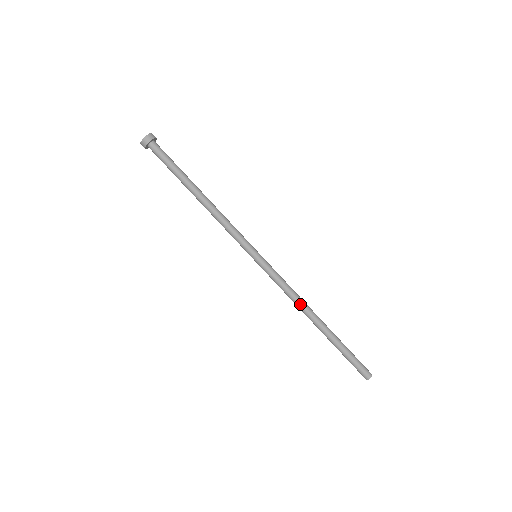
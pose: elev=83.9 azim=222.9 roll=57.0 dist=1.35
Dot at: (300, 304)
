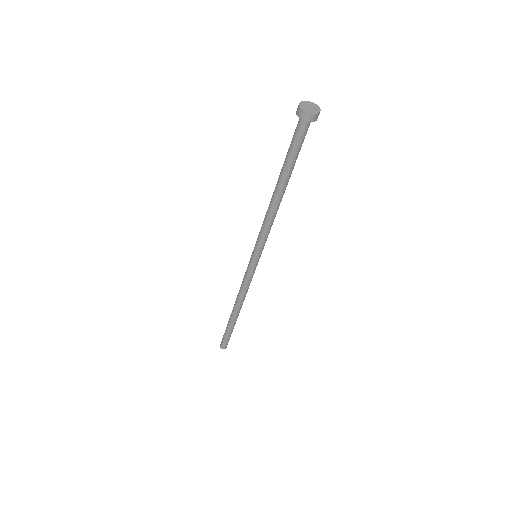
Dot at: (239, 298)
